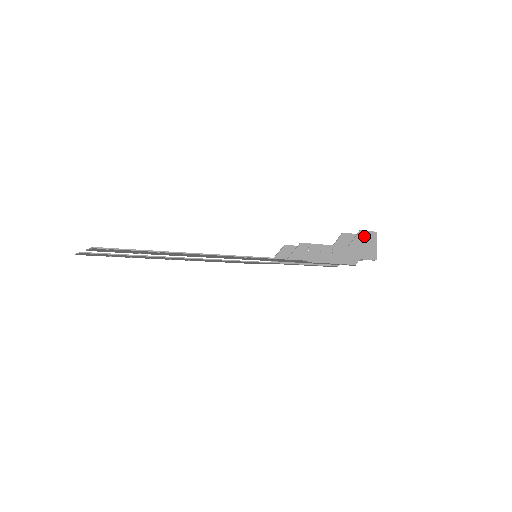
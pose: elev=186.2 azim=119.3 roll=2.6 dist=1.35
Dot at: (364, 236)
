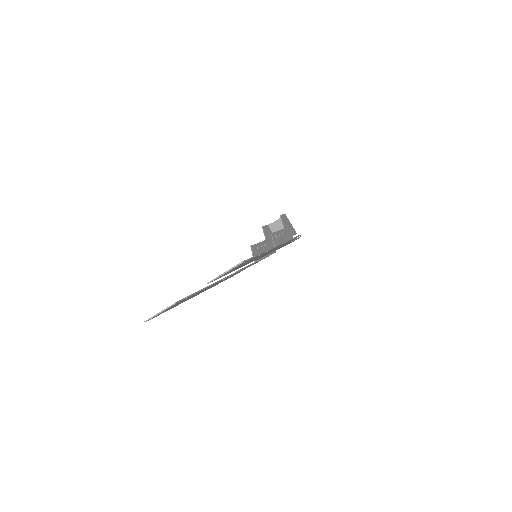
Dot at: (284, 219)
